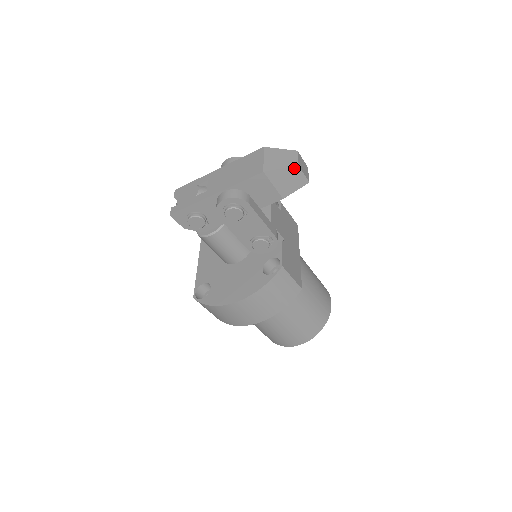
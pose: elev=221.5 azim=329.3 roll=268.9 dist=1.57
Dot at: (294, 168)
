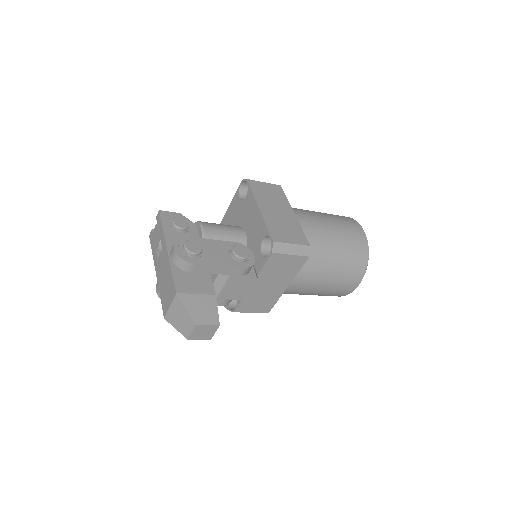
Dot at: (186, 336)
